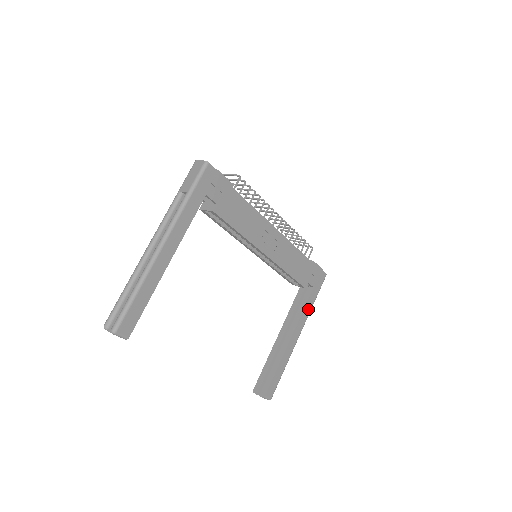
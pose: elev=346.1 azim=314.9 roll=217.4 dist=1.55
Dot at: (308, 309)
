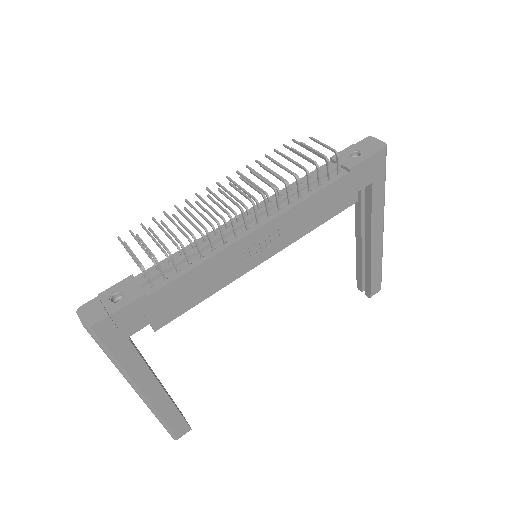
Dot at: (379, 204)
